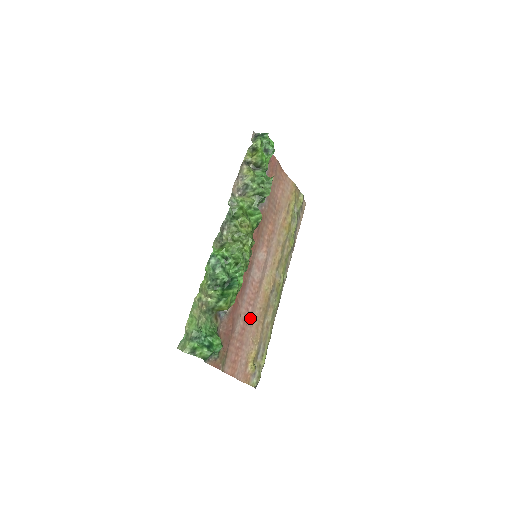
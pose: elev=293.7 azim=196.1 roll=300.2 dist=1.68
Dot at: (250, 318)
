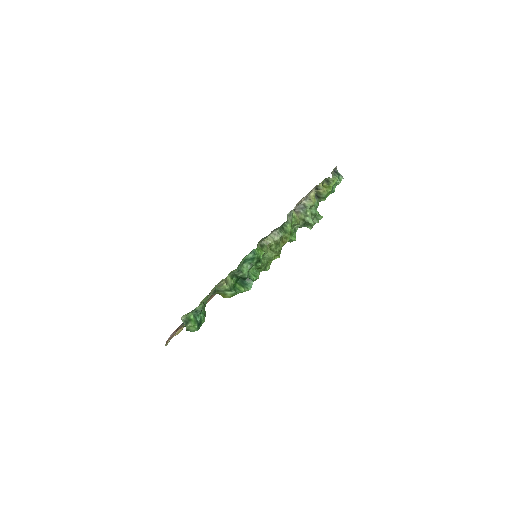
Dot at: occluded
